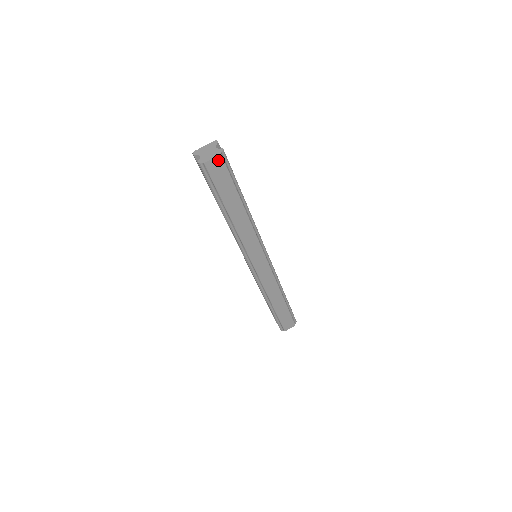
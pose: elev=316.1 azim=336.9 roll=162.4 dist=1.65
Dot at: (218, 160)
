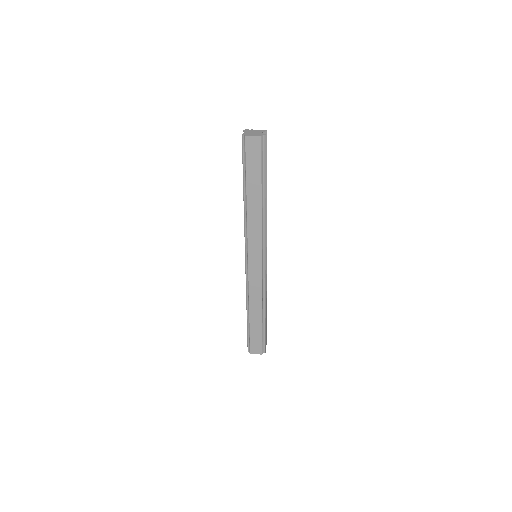
Dot at: (257, 140)
